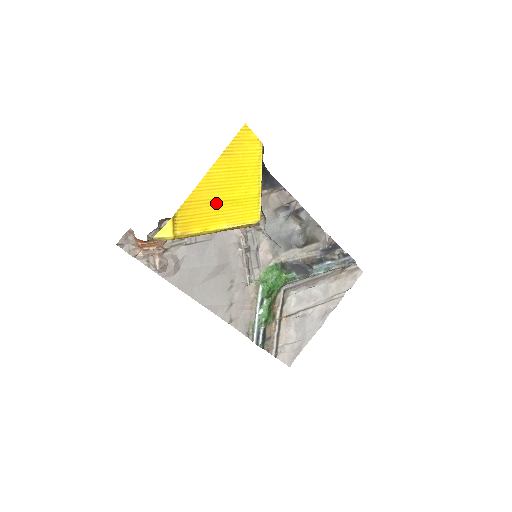
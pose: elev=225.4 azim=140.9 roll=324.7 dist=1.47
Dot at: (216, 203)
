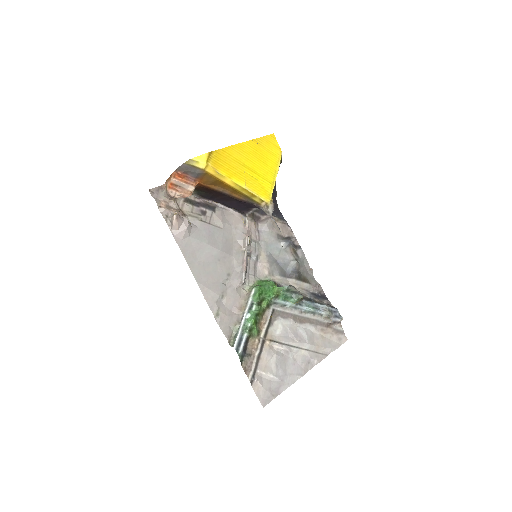
Dot at: (242, 166)
